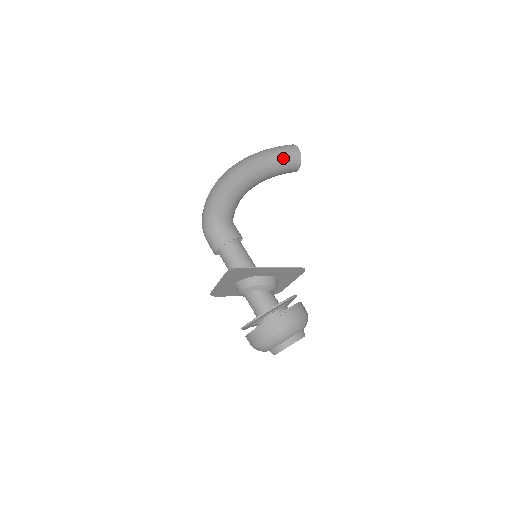
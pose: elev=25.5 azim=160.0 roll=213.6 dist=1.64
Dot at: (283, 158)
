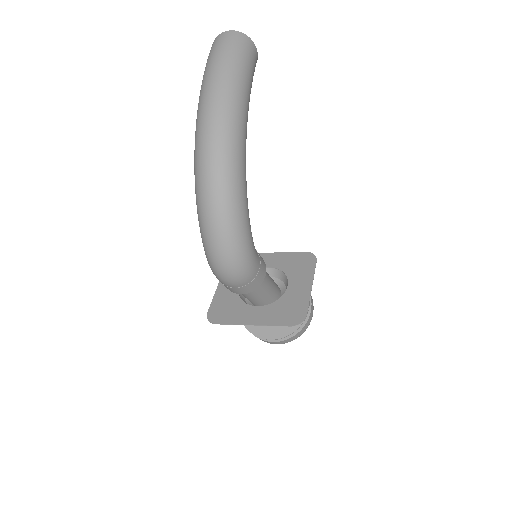
Dot at: occluded
